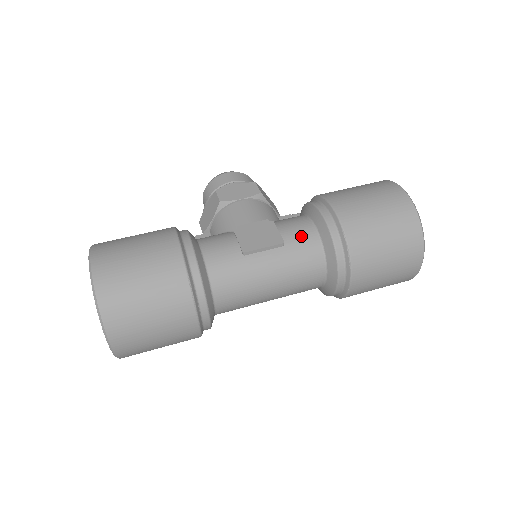
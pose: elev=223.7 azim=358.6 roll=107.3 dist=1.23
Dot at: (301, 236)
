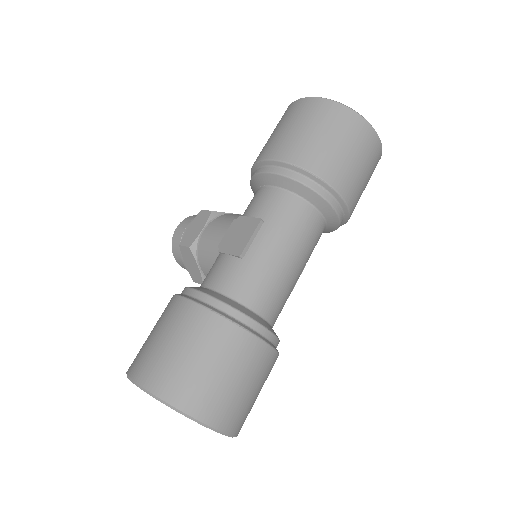
Dot at: (269, 203)
